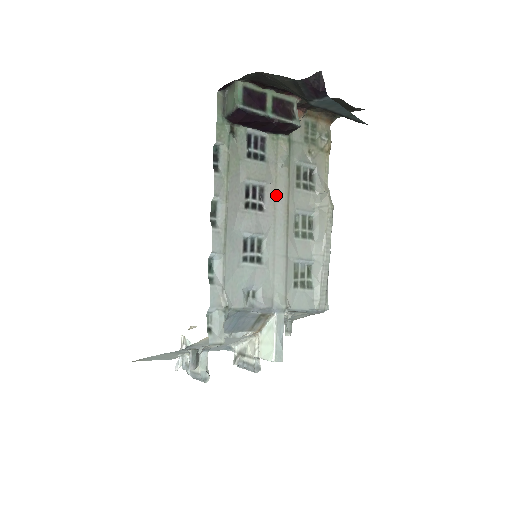
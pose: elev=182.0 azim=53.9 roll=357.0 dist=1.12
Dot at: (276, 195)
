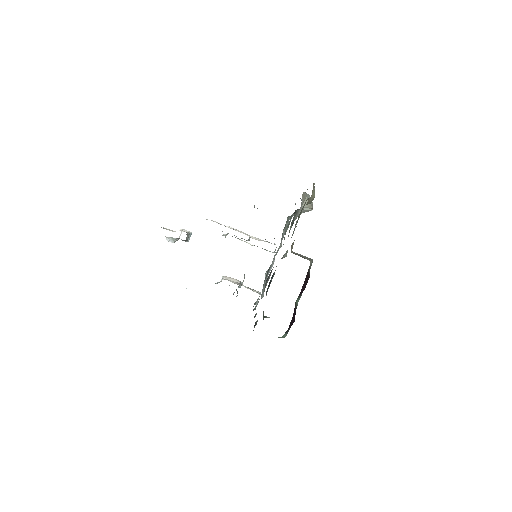
Dot at: occluded
